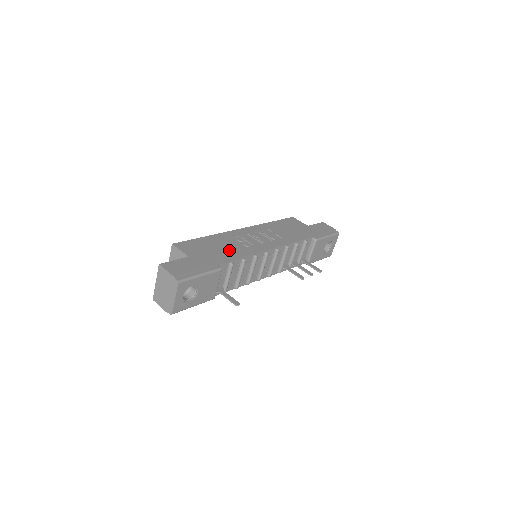
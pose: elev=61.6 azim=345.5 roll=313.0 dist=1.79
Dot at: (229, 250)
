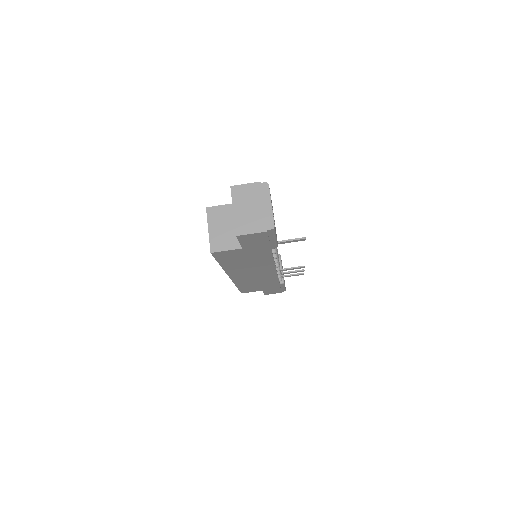
Dot at: occluded
